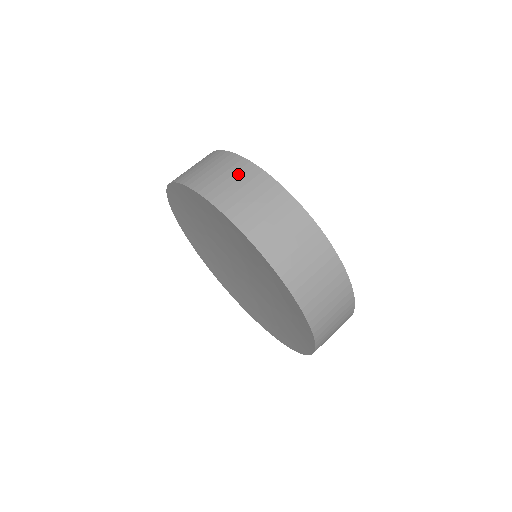
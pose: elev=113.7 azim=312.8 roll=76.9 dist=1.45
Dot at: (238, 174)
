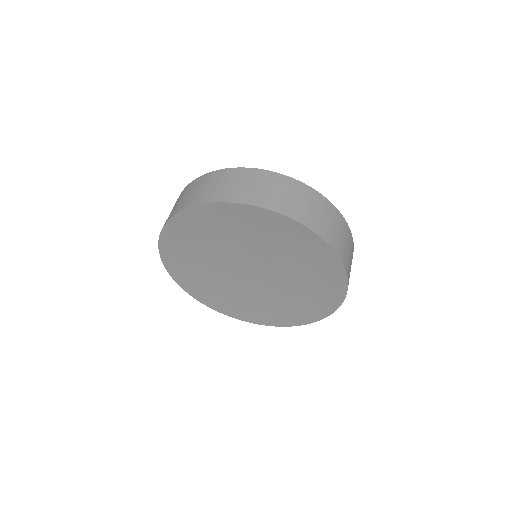
Dot at: (274, 184)
